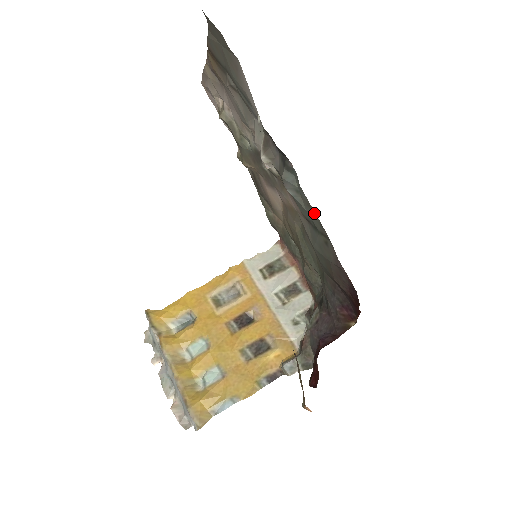
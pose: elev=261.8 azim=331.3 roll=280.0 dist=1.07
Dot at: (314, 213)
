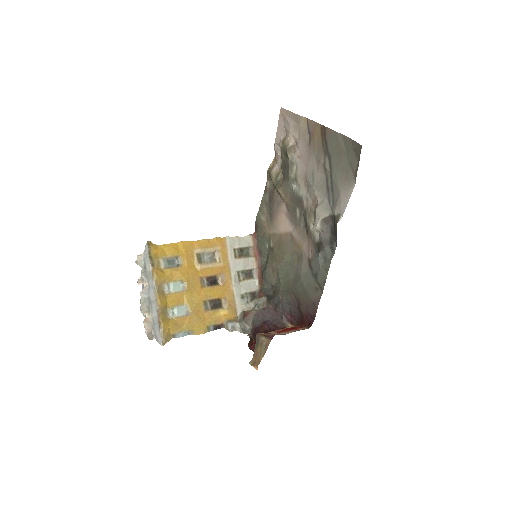
Dot at: (326, 276)
